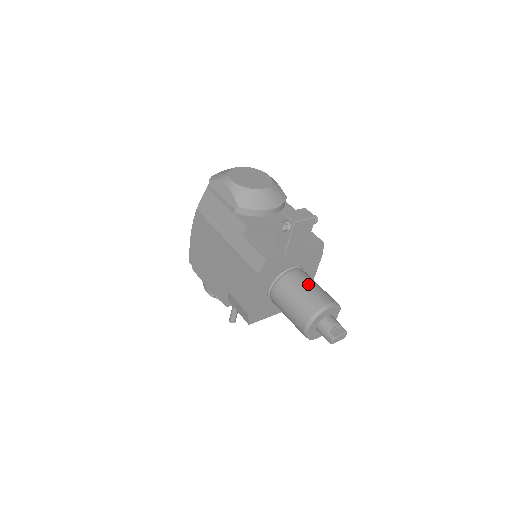
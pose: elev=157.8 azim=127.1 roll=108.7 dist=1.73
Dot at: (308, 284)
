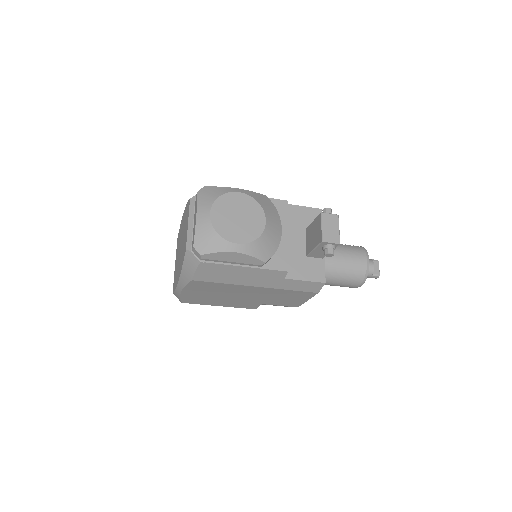
Dot at: (340, 257)
